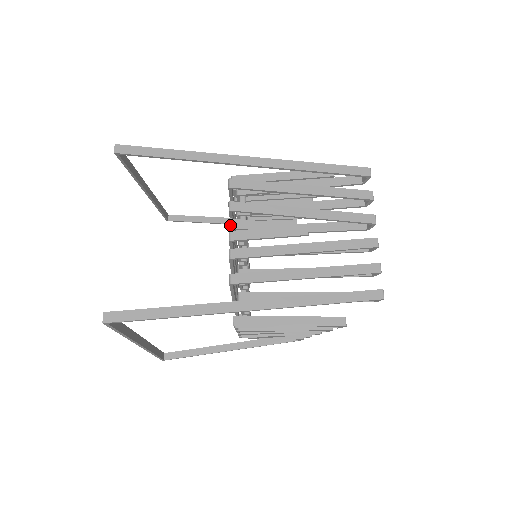
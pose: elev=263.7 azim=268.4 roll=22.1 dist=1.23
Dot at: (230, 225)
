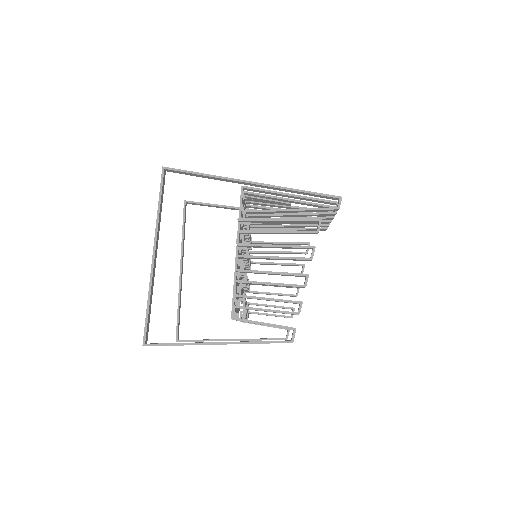
Dot at: occluded
